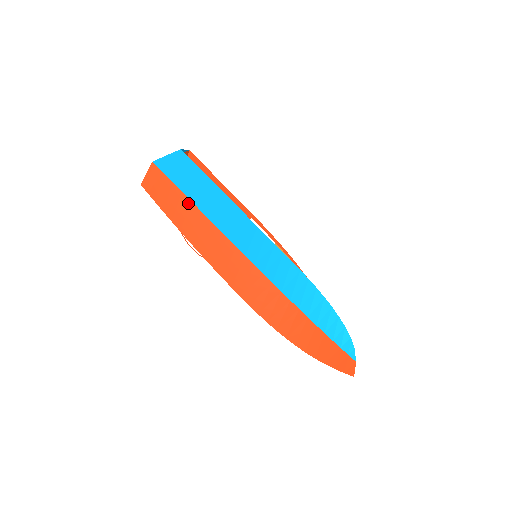
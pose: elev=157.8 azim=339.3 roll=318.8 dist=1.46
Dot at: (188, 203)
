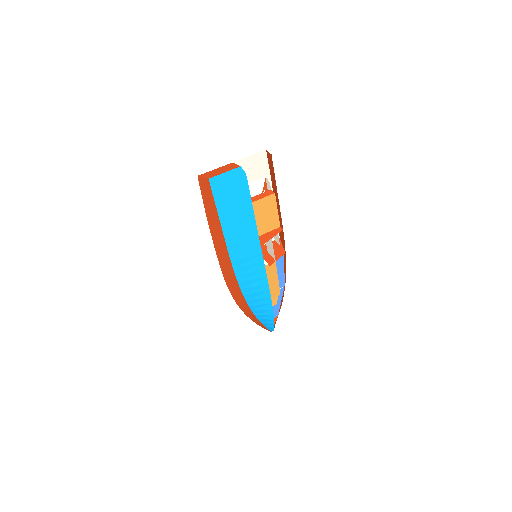
Dot at: (218, 218)
